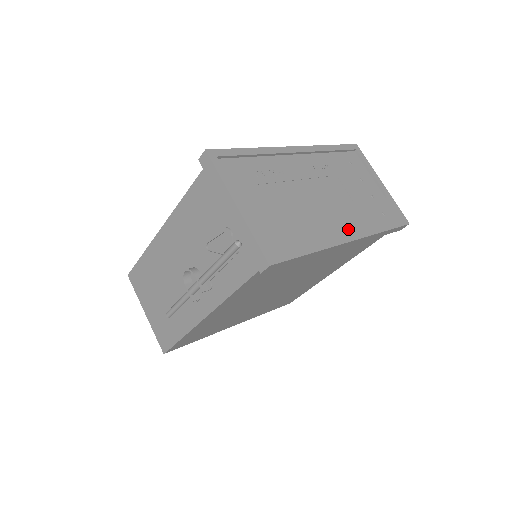
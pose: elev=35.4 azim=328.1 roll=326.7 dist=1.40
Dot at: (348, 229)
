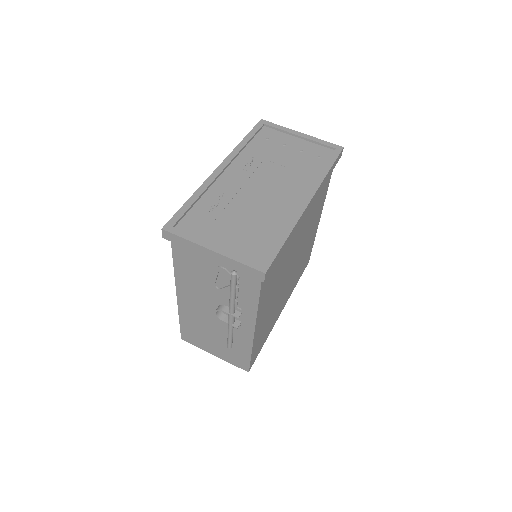
Dot at: (301, 194)
